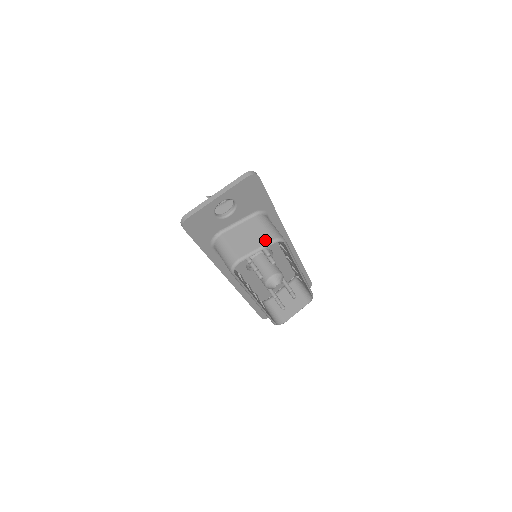
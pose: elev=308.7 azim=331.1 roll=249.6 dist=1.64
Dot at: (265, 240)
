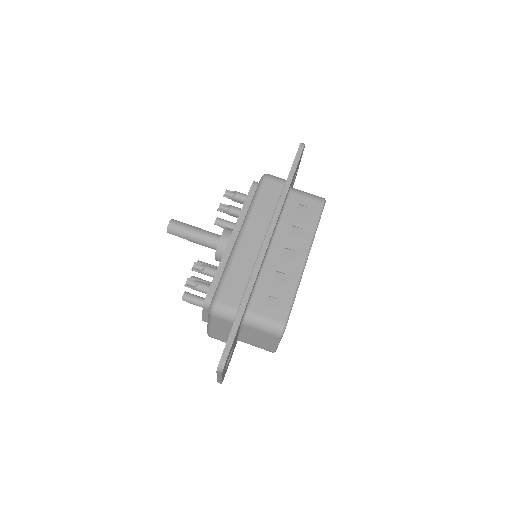
Dot at: (274, 339)
